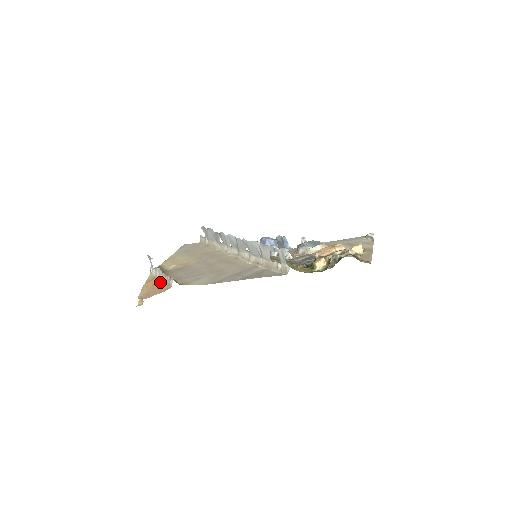
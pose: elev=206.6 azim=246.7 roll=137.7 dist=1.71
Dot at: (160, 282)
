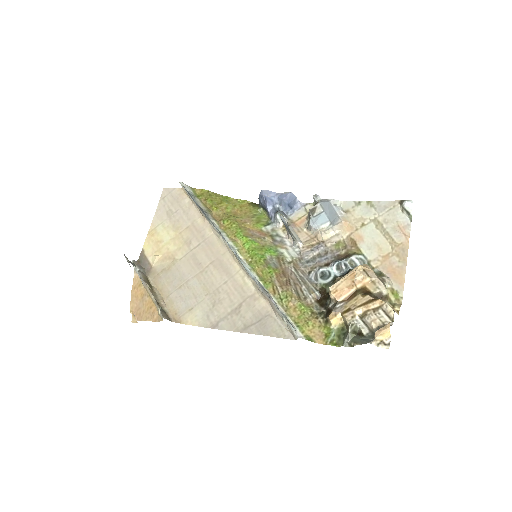
Dot at: (149, 298)
